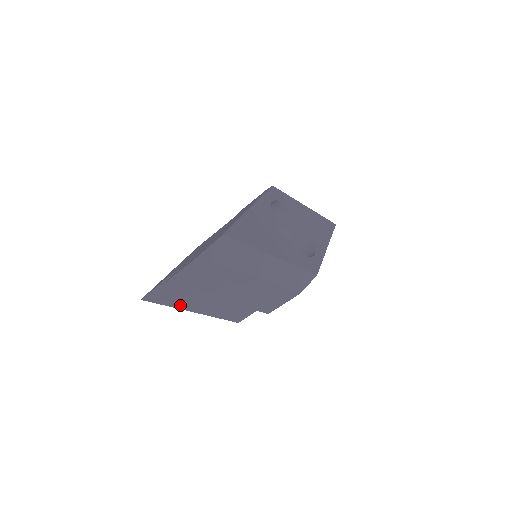
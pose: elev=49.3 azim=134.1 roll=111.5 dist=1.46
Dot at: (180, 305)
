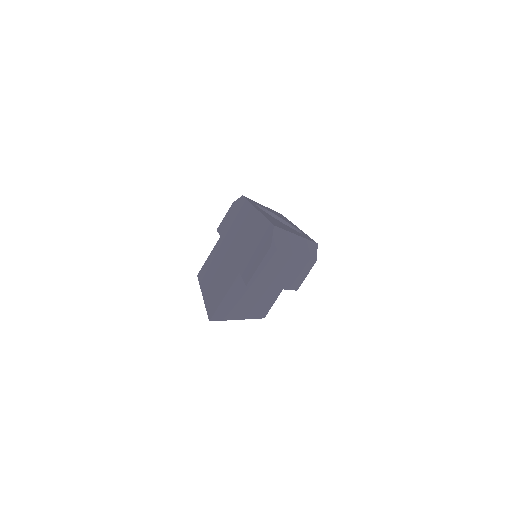
Dot at: (232, 316)
